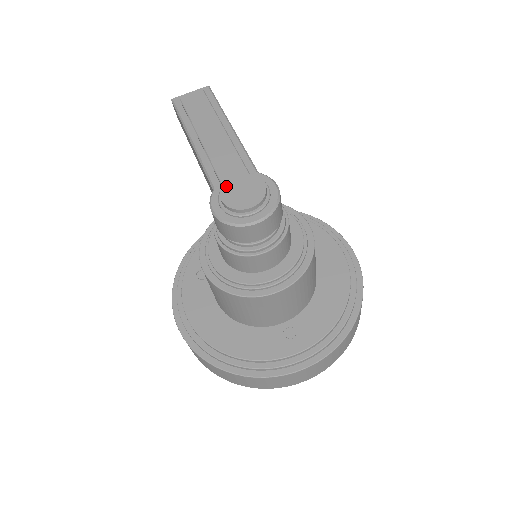
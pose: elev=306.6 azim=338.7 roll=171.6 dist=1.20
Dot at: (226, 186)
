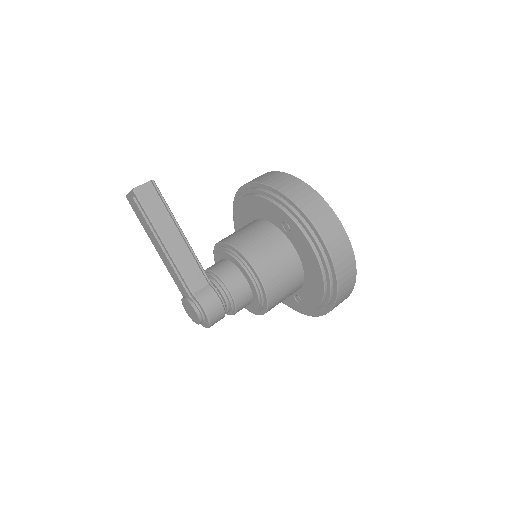
Dot at: (183, 303)
